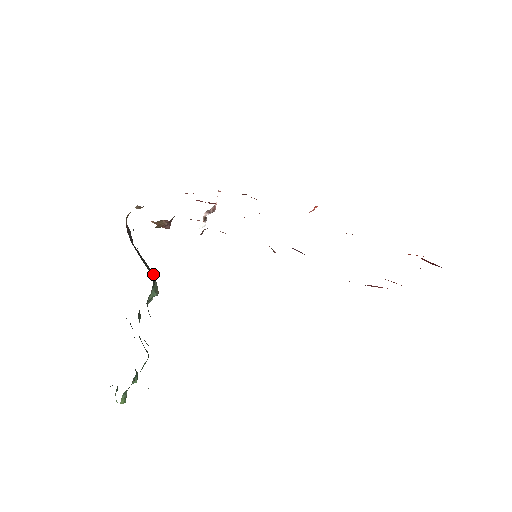
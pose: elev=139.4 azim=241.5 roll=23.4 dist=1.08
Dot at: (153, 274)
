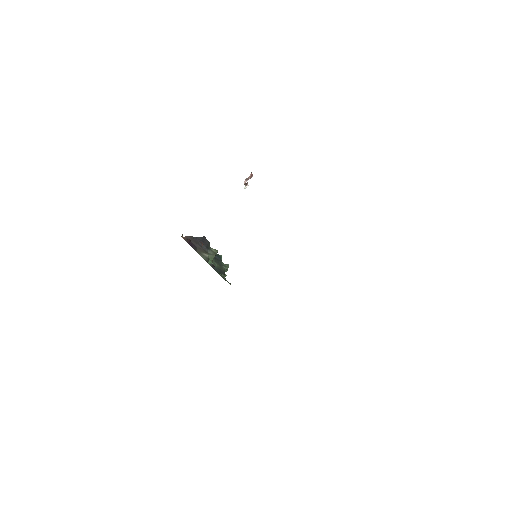
Dot at: (206, 256)
